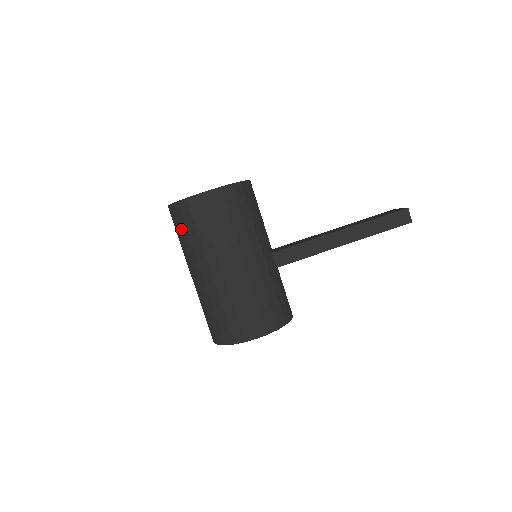
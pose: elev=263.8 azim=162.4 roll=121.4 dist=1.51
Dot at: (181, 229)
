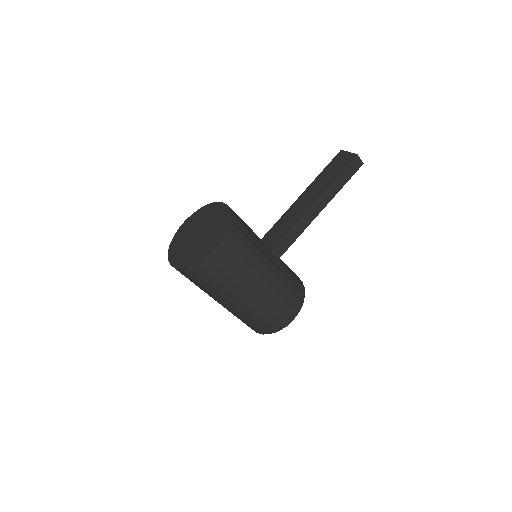
Dot at: (198, 282)
